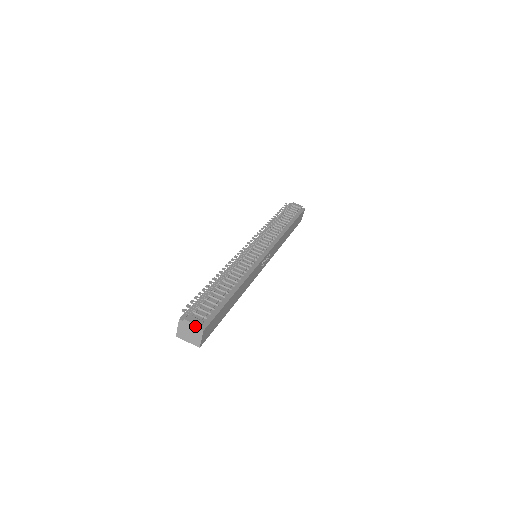
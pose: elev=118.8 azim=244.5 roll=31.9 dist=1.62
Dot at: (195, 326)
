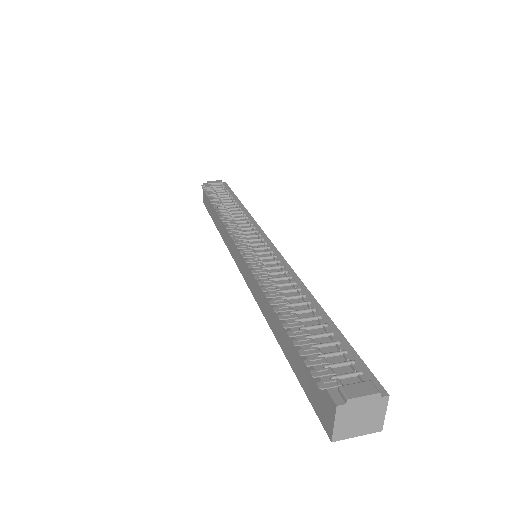
Dot at: (372, 398)
